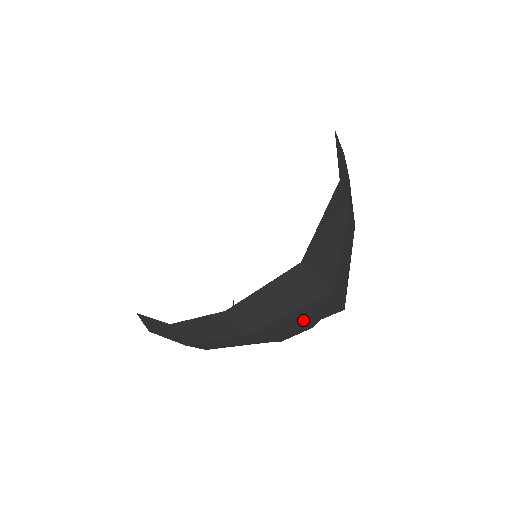
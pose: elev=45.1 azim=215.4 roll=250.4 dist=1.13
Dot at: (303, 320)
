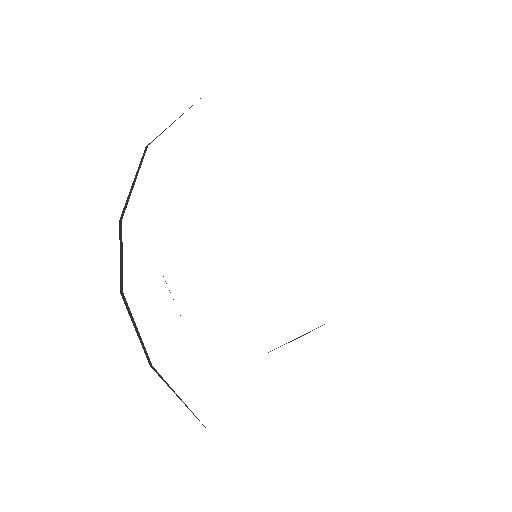
Dot at: occluded
